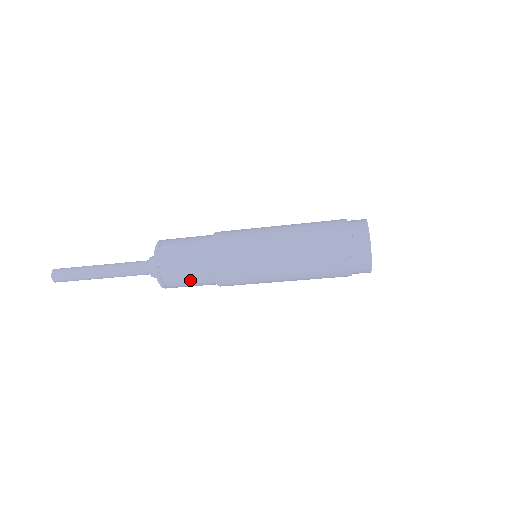
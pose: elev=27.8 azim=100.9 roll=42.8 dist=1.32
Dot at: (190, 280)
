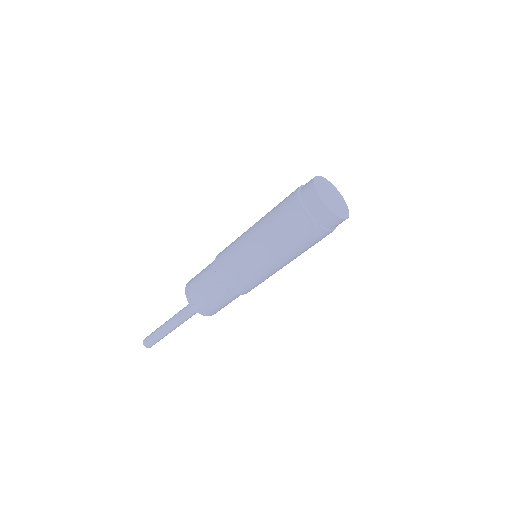
Dot at: (225, 303)
